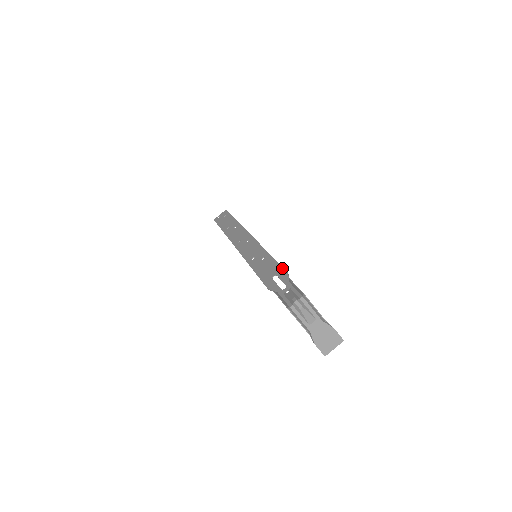
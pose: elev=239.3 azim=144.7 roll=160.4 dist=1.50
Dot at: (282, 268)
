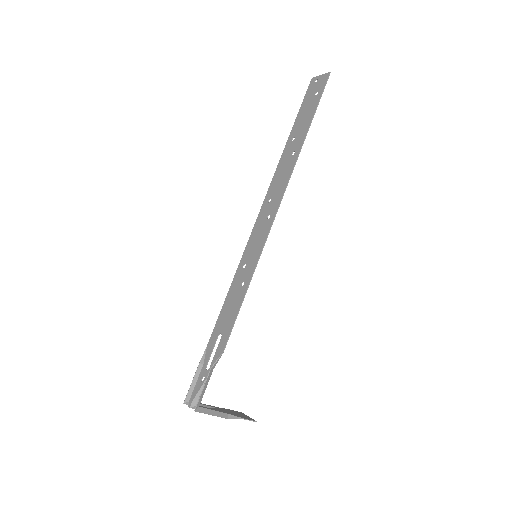
Dot at: (228, 336)
